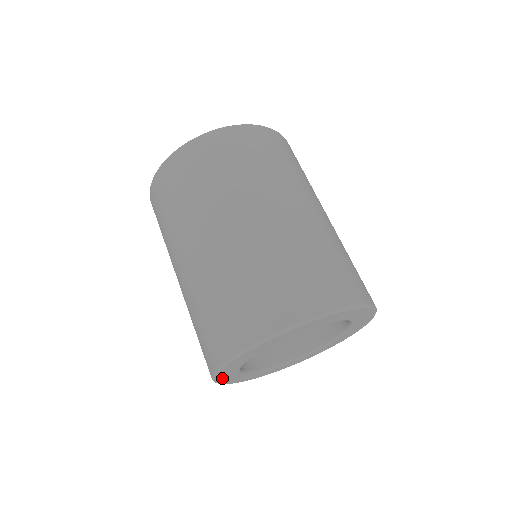
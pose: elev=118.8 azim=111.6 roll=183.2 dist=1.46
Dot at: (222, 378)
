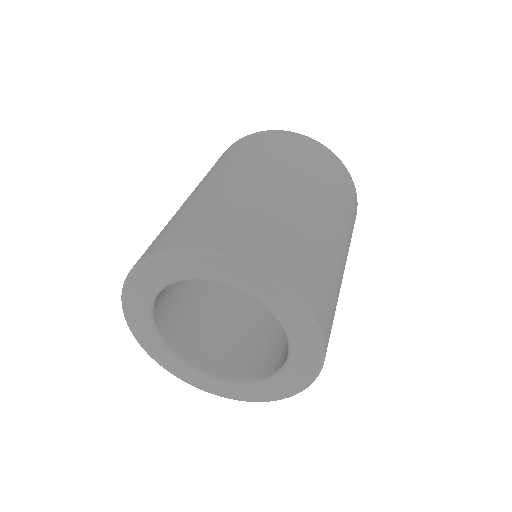
Dot at: (133, 291)
